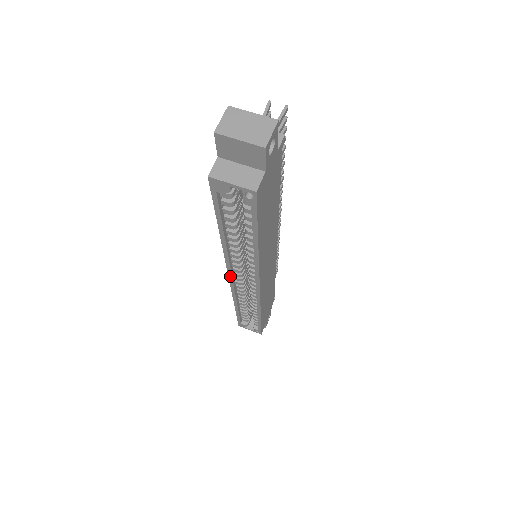
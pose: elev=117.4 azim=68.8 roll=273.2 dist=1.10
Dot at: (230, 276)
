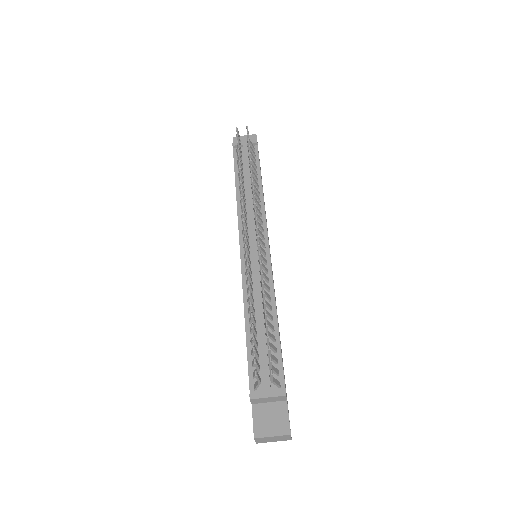
Dot at: occluded
